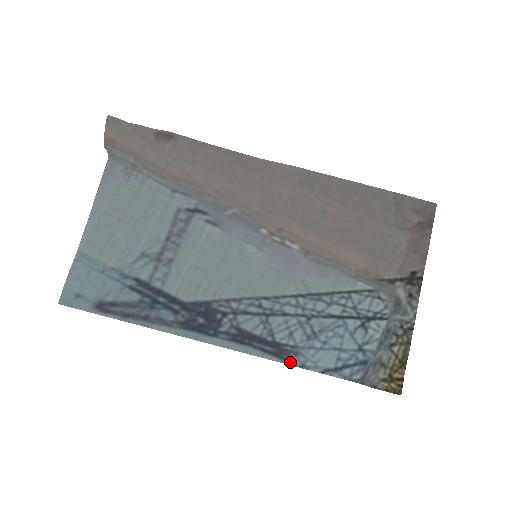
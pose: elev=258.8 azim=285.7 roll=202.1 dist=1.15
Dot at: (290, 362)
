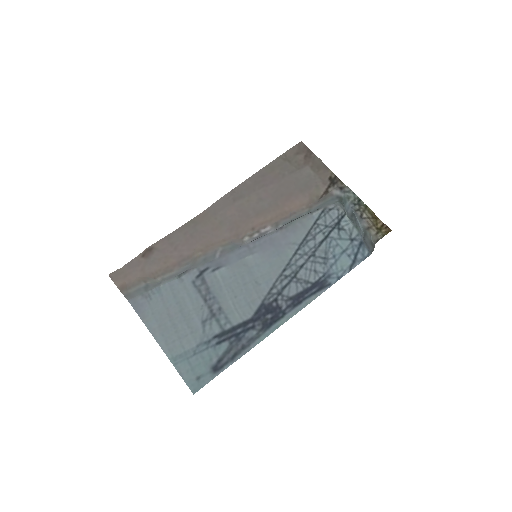
Dot at: (331, 283)
